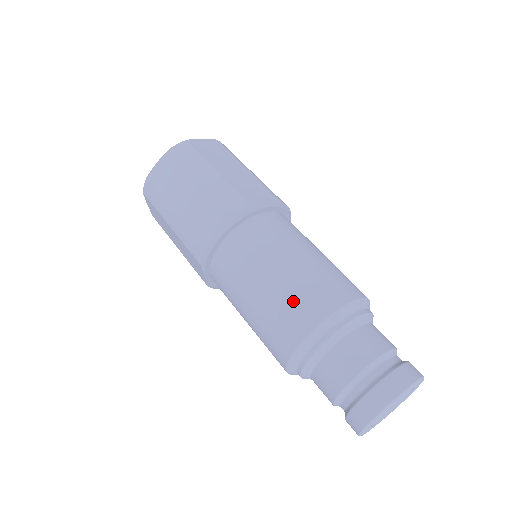
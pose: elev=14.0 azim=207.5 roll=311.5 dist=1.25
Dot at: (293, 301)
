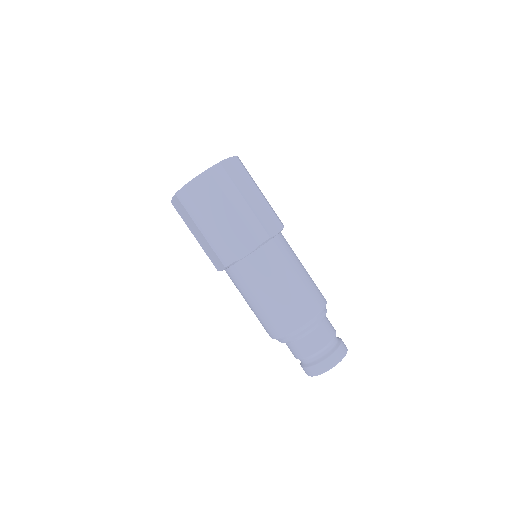
Dot at: (291, 308)
